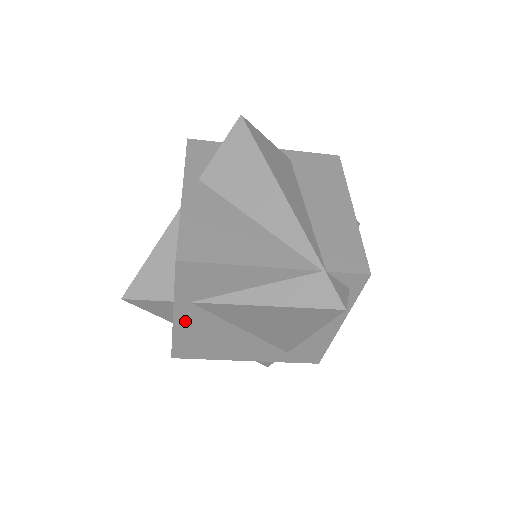
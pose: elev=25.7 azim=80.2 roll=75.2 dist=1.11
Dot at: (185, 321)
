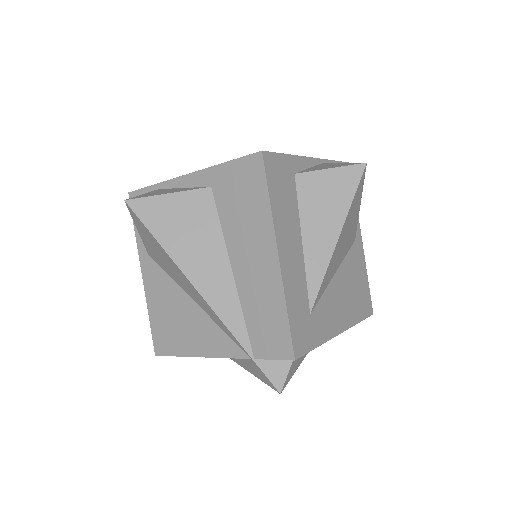
Dot at: occluded
